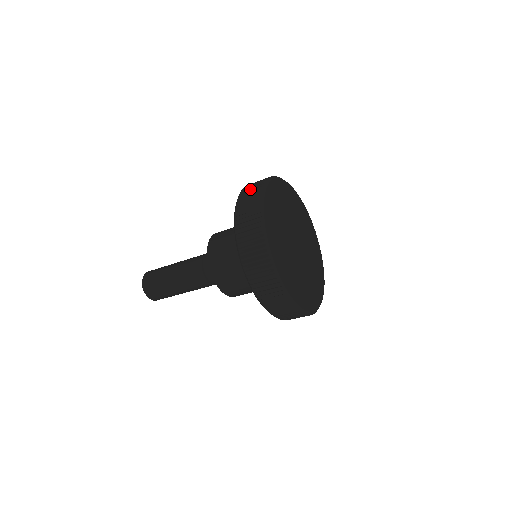
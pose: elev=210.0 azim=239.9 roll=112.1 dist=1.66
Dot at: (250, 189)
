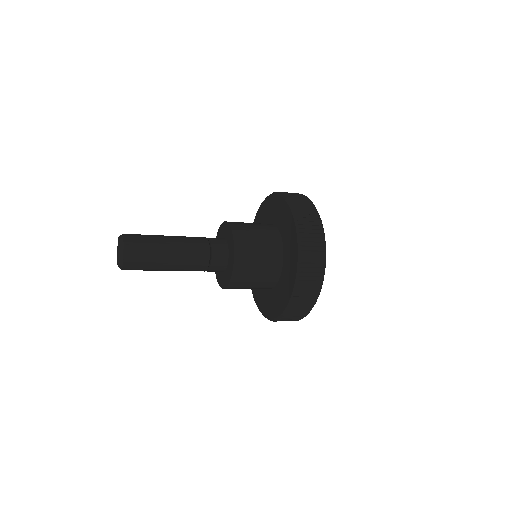
Dot at: (311, 272)
